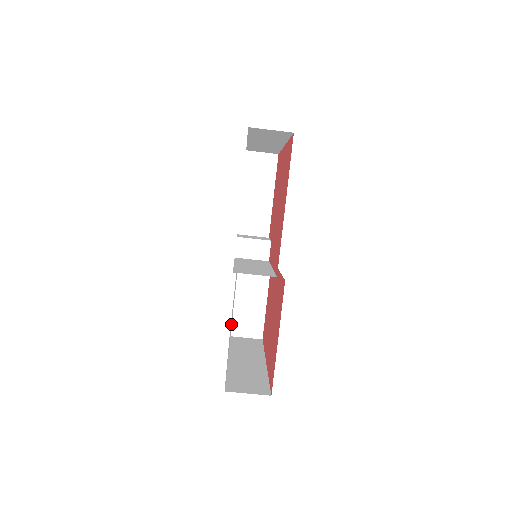
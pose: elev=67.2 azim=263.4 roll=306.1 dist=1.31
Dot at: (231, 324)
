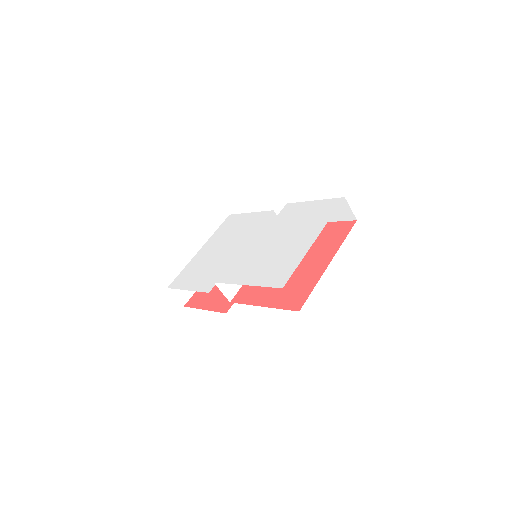
Dot at: (202, 270)
